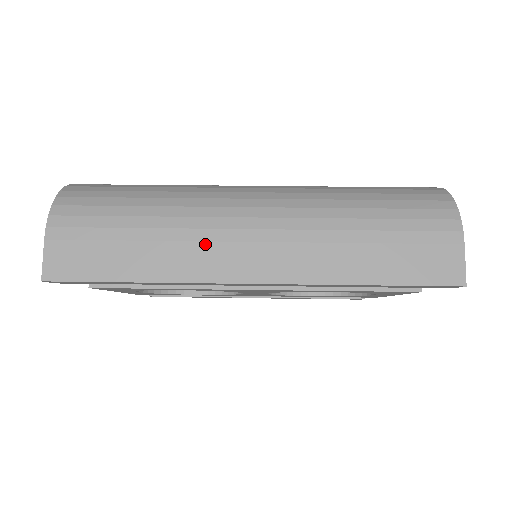
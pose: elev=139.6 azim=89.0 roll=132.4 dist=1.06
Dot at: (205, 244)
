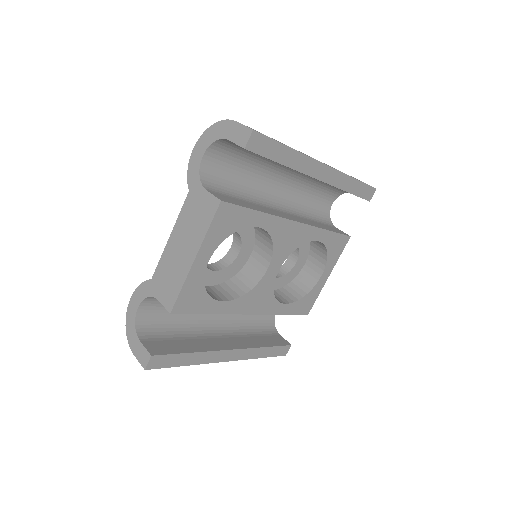
Dot at: occluded
